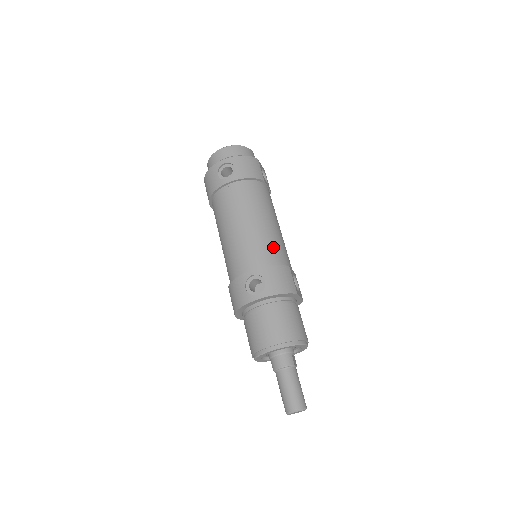
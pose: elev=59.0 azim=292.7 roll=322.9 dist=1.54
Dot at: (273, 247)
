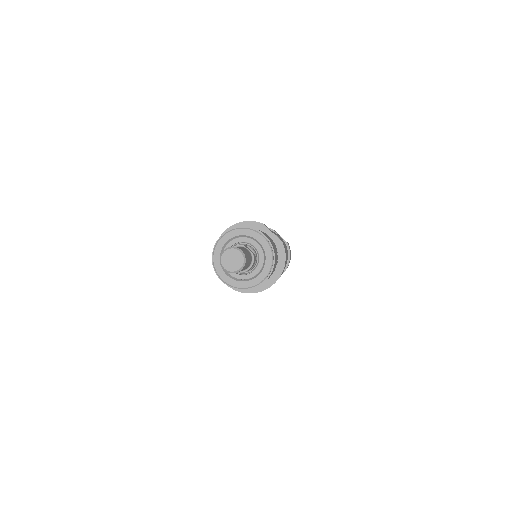
Dot at: occluded
